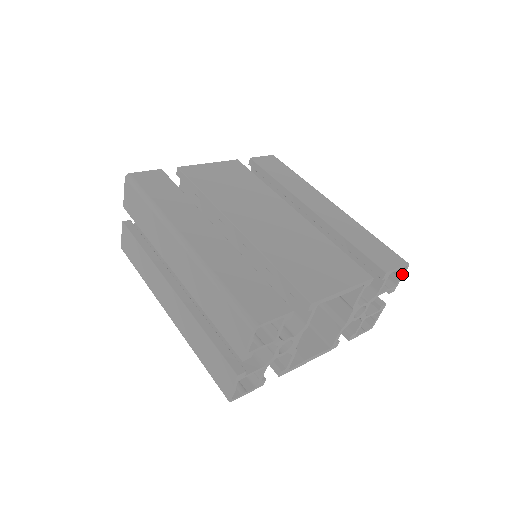
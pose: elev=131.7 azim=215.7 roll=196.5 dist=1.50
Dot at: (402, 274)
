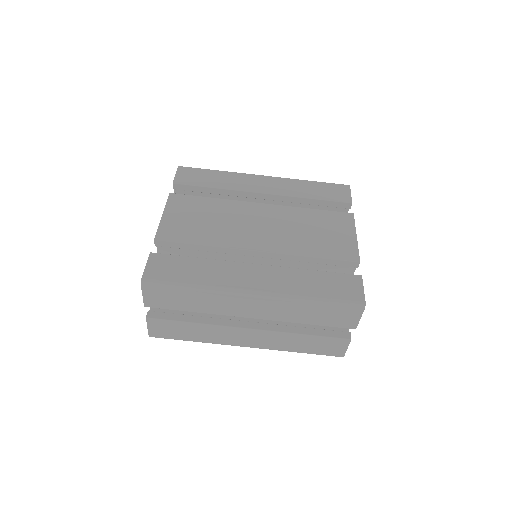
Dot at: occluded
